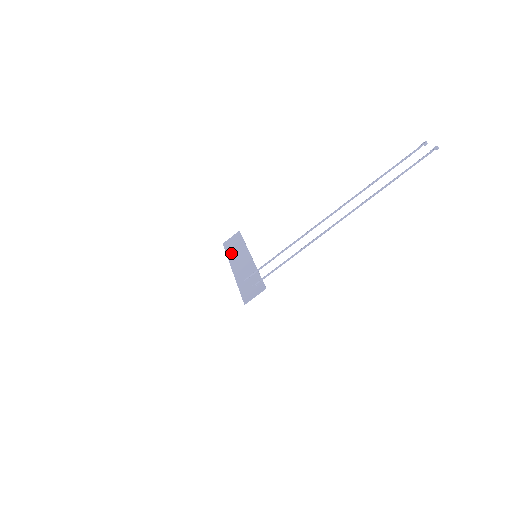
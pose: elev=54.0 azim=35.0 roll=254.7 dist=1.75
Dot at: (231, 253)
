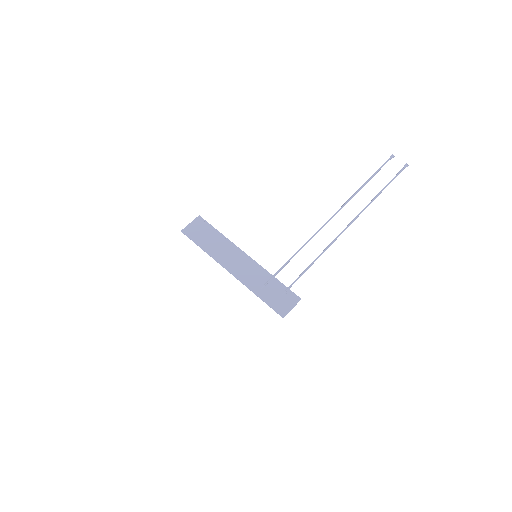
Dot at: (209, 248)
